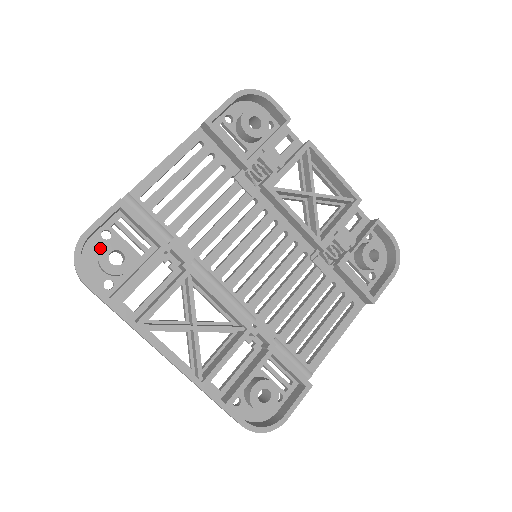
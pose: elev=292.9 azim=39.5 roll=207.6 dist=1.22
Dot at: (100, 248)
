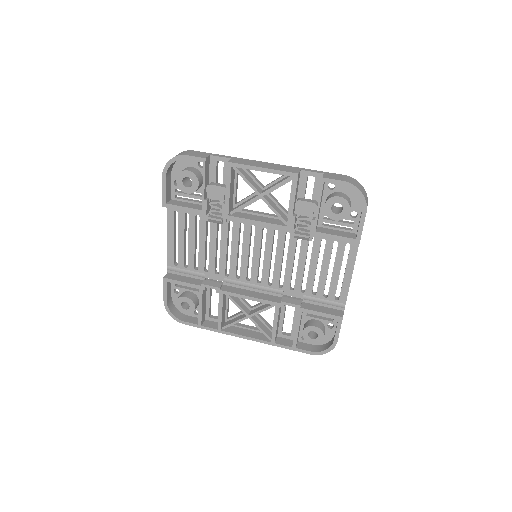
Dot at: occluded
